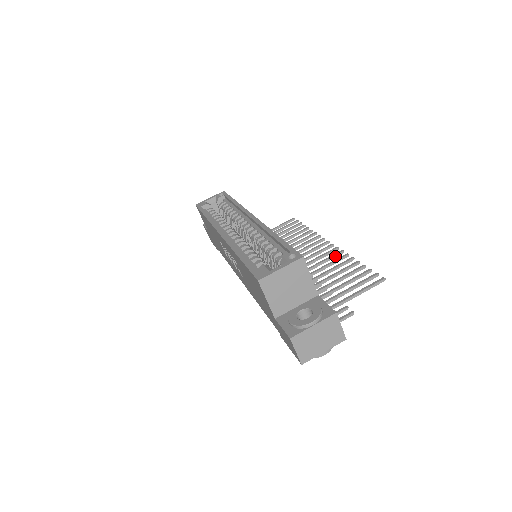
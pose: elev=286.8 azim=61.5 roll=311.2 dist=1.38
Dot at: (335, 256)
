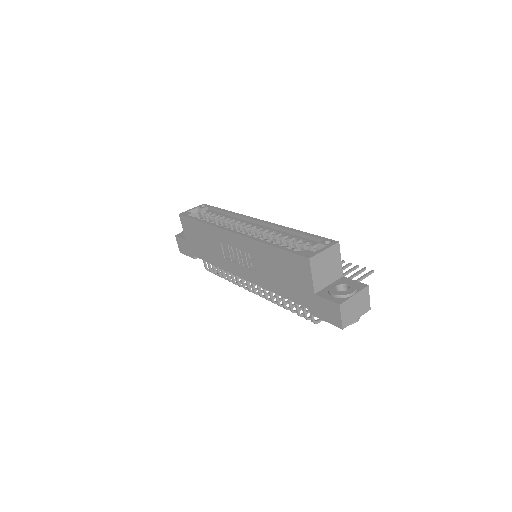
Dot at: occluded
